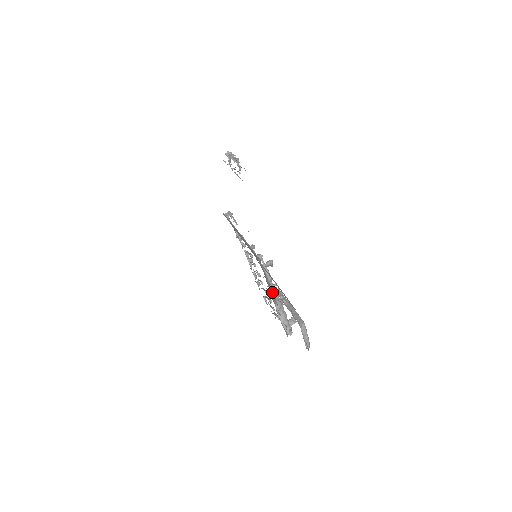
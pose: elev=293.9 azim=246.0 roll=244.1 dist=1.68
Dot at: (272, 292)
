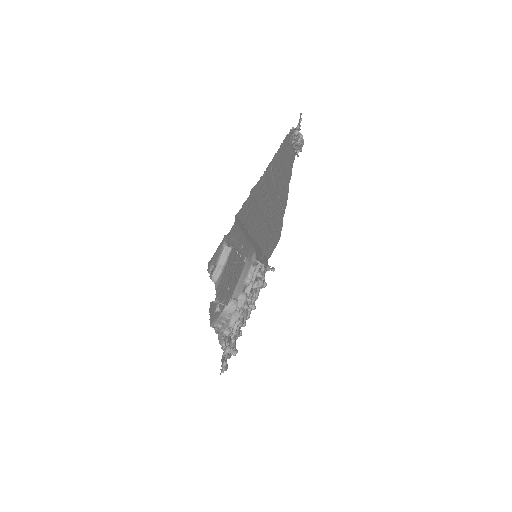
Dot at: (240, 294)
